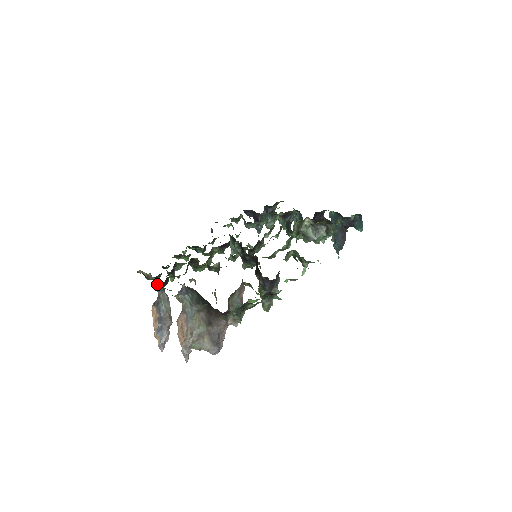
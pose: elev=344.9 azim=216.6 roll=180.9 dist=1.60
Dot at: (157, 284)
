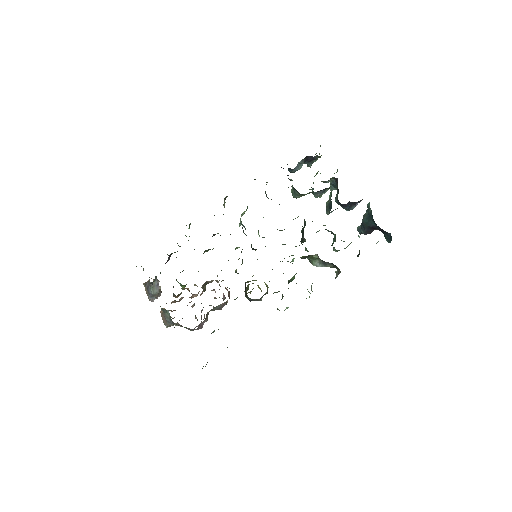
Dot at: occluded
